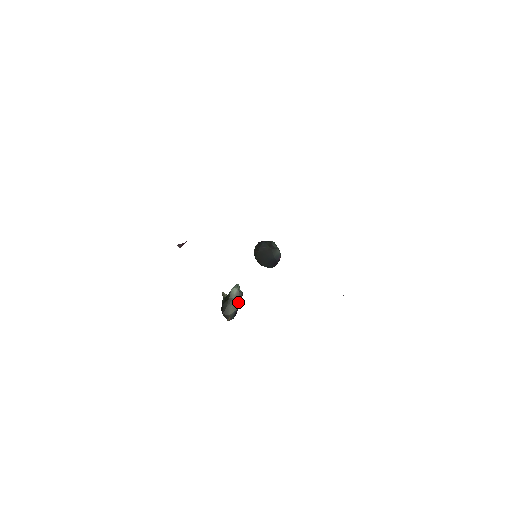
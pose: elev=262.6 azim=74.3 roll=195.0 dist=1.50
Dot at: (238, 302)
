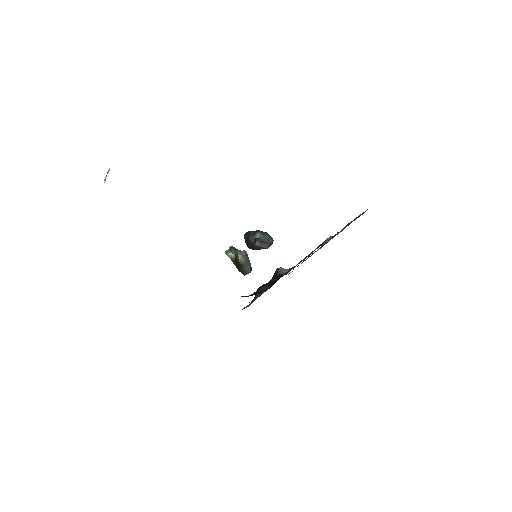
Dot at: (248, 261)
